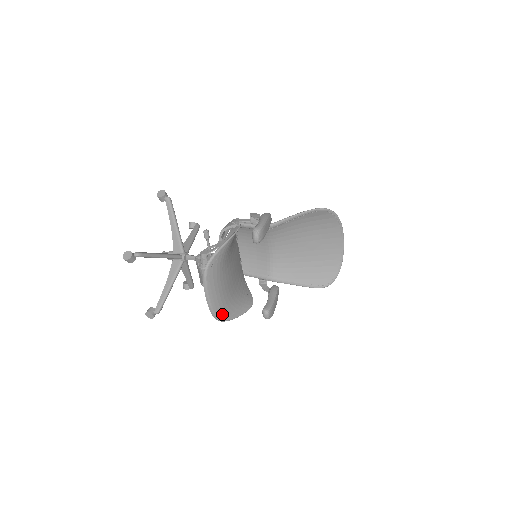
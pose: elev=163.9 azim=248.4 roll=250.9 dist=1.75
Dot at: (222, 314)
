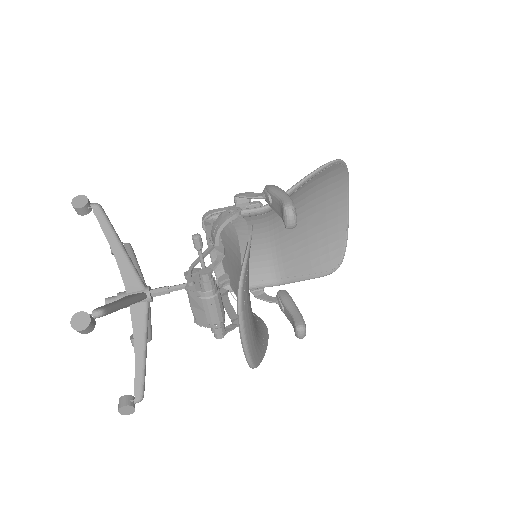
Dot at: (256, 356)
